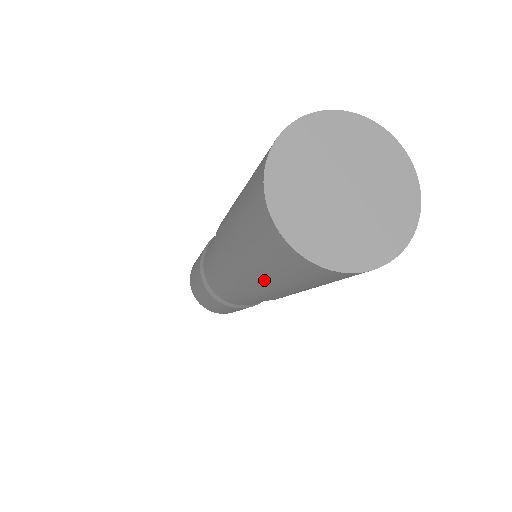
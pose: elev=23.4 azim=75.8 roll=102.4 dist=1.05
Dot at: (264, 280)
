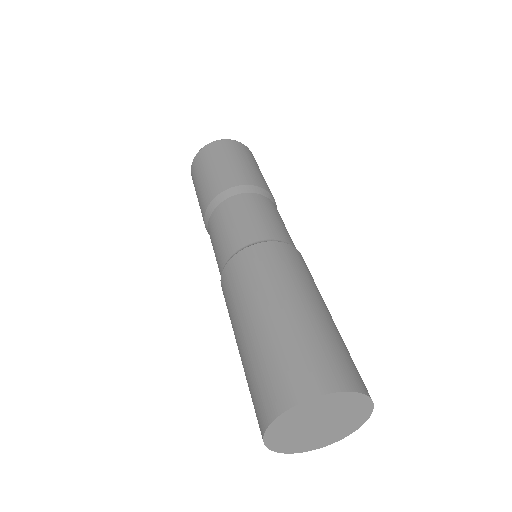
Dot at: occluded
